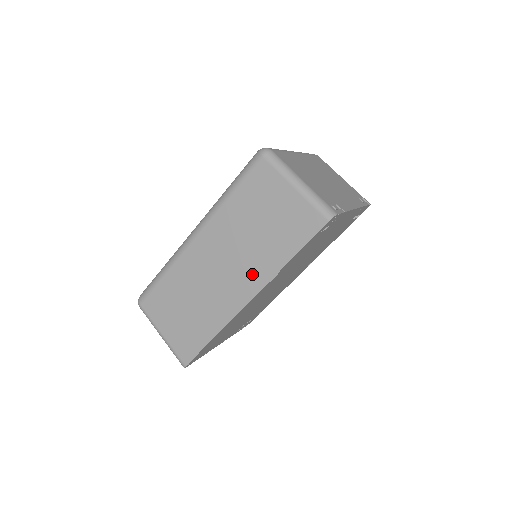
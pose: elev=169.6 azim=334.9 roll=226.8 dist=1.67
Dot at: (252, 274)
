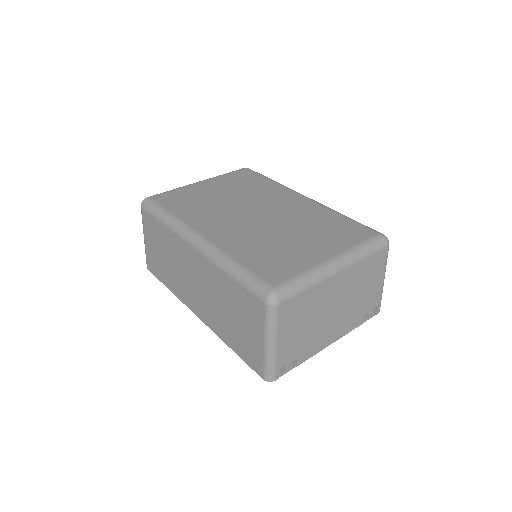
Dot at: (207, 314)
